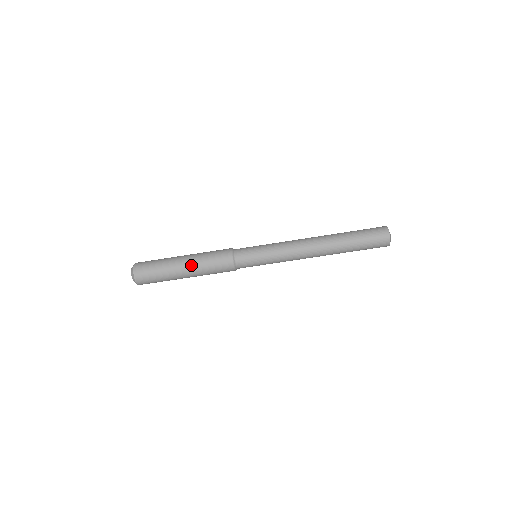
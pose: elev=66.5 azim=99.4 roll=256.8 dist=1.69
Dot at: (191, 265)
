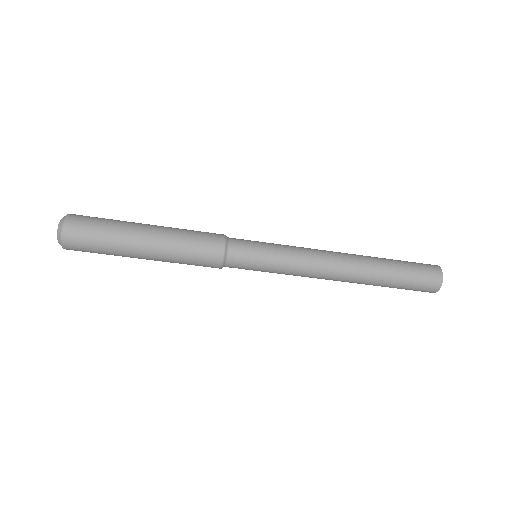
Dot at: (159, 241)
